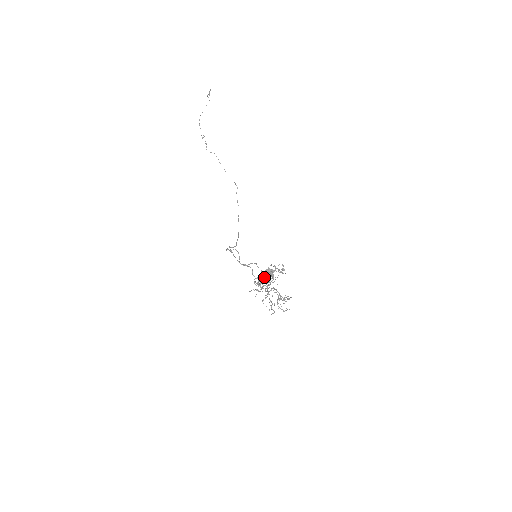
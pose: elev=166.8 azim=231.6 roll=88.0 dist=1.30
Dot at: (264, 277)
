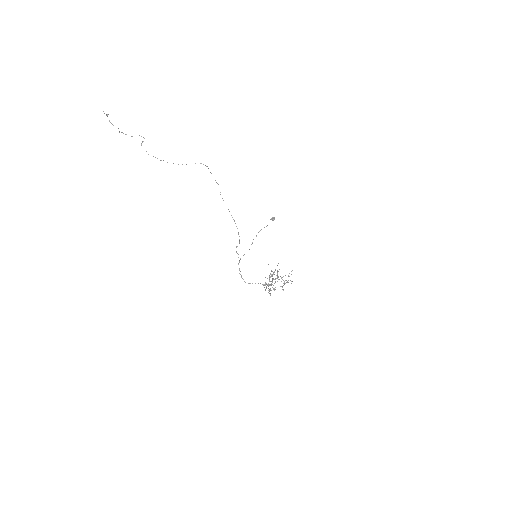
Dot at: (268, 284)
